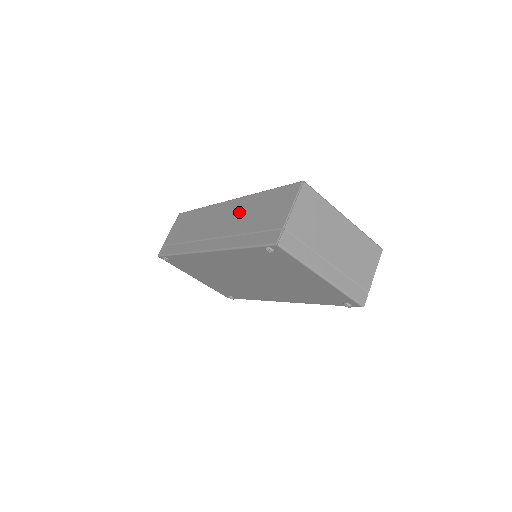
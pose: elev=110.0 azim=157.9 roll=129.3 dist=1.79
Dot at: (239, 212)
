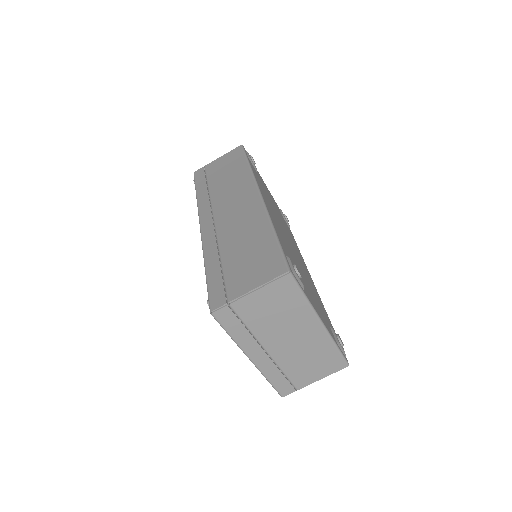
Dot at: (245, 223)
